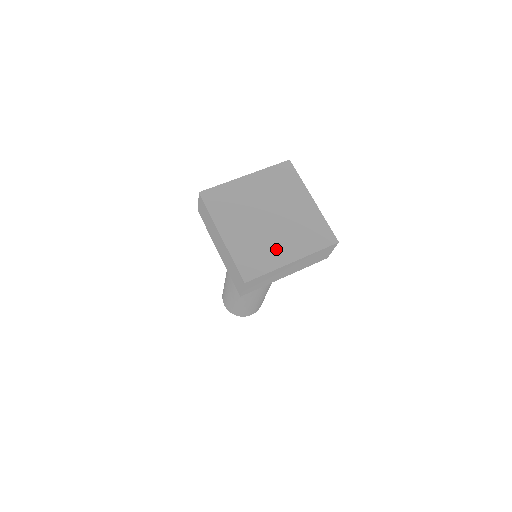
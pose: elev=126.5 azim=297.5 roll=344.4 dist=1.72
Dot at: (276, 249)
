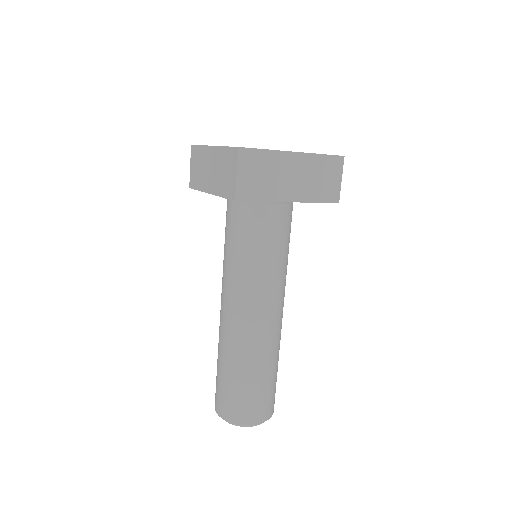
Dot at: occluded
